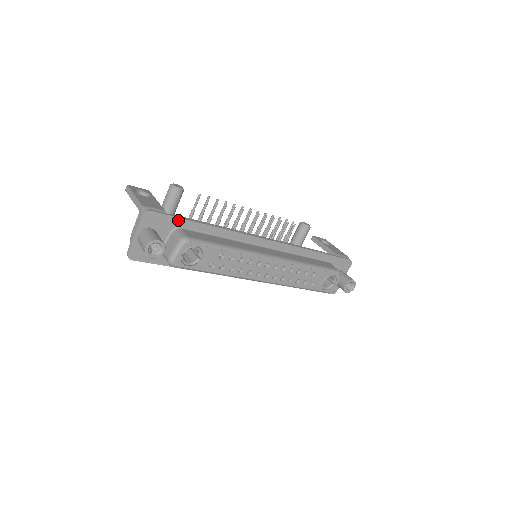
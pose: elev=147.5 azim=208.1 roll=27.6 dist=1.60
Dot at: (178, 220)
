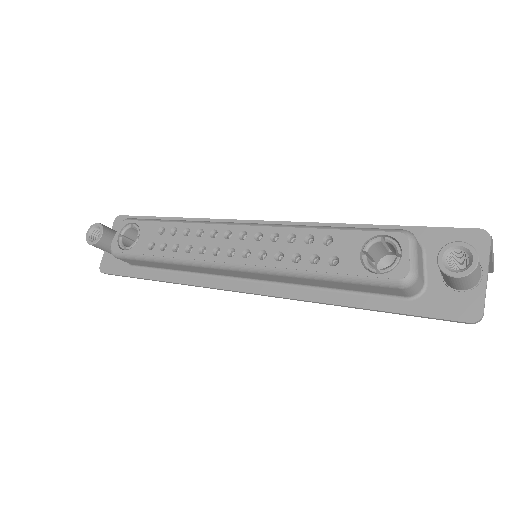
Dot at: occluded
